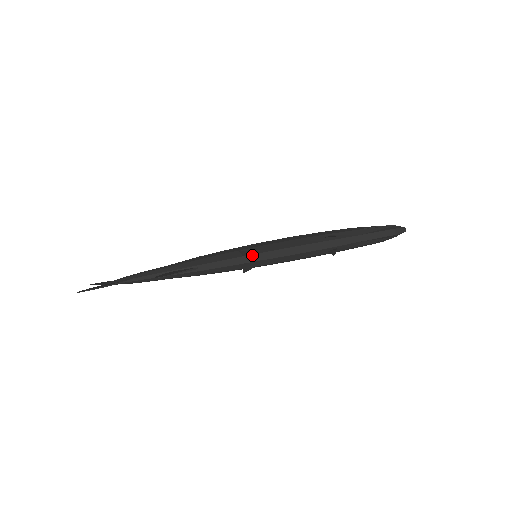
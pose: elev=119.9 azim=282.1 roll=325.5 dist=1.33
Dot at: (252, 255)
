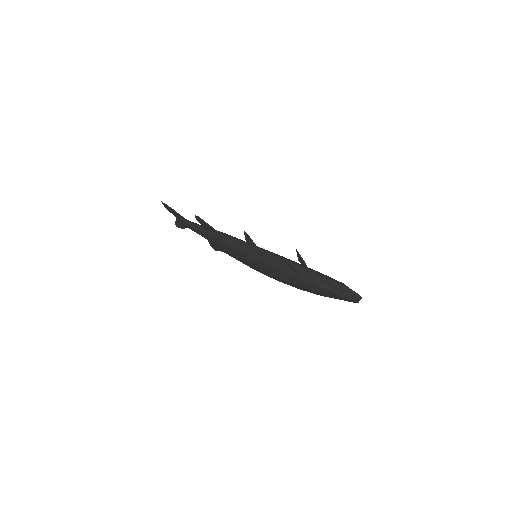
Dot at: (251, 245)
